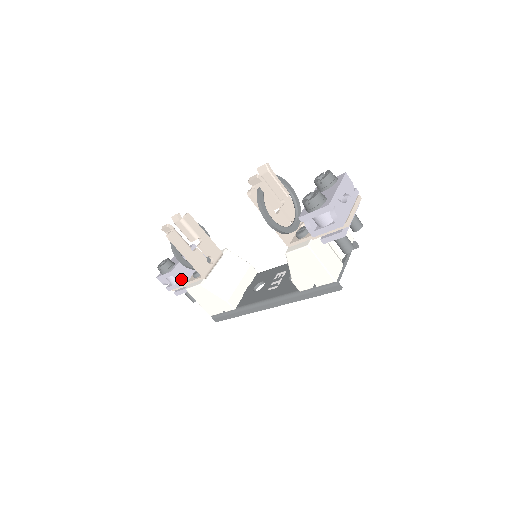
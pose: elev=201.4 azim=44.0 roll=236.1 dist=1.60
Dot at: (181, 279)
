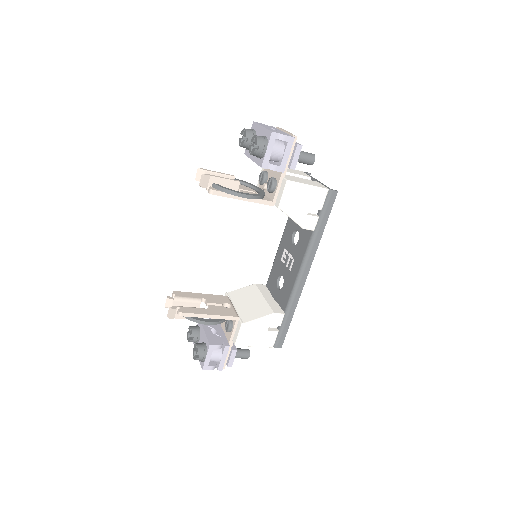
Dot at: (222, 347)
